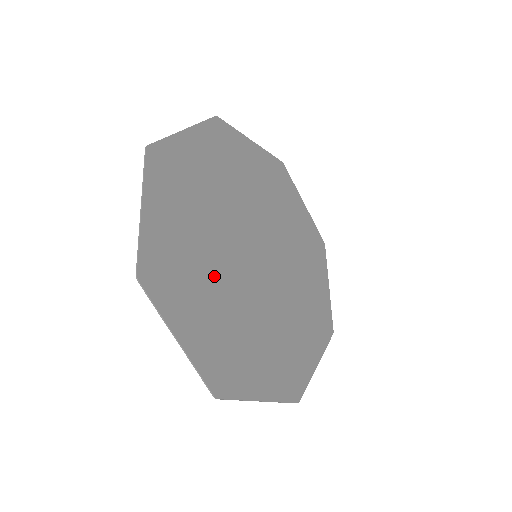
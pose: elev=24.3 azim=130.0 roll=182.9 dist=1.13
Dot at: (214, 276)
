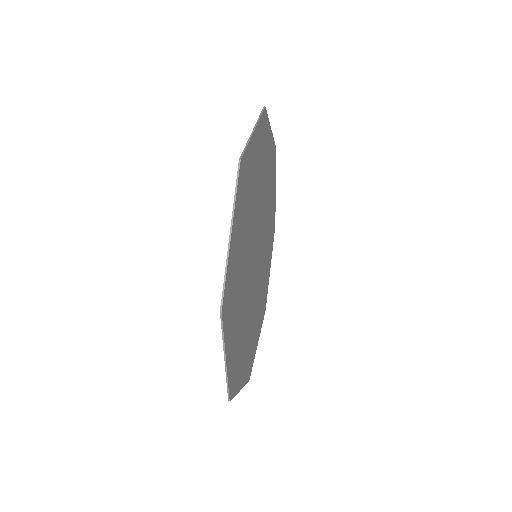
Dot at: (246, 321)
